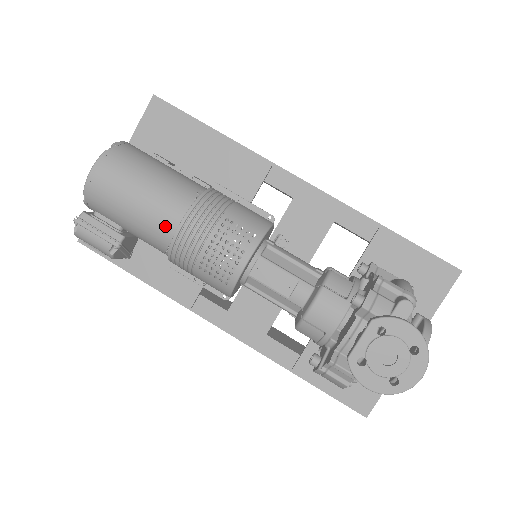
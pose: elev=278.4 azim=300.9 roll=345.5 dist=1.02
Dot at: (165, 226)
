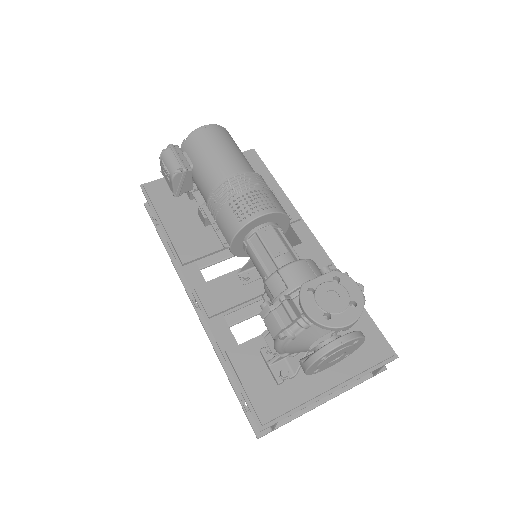
Dot at: (226, 172)
